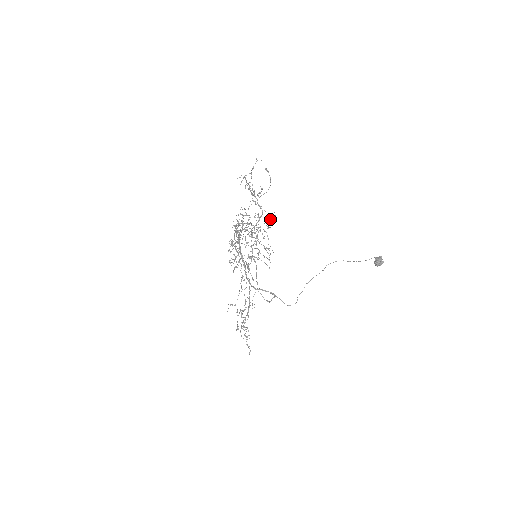
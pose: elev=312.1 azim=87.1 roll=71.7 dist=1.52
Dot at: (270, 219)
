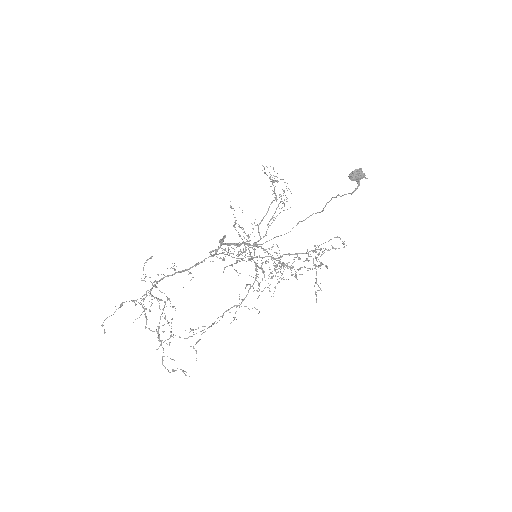
Dot at: (305, 267)
